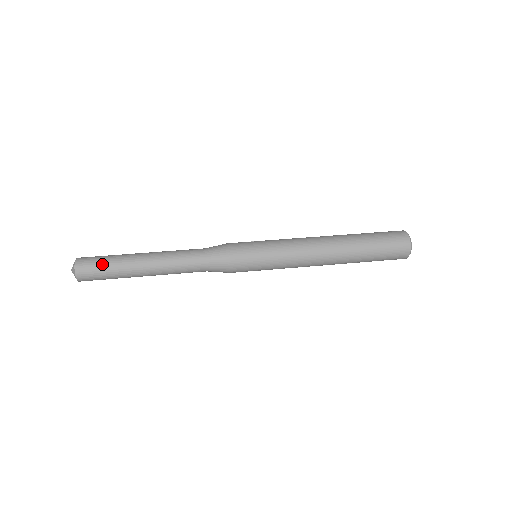
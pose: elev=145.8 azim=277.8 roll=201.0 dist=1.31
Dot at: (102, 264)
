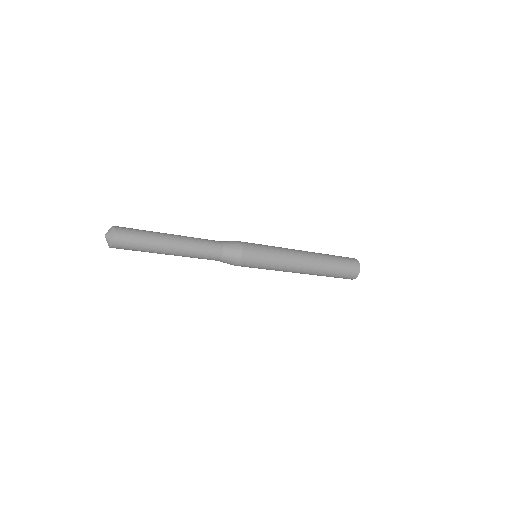
Dot at: (137, 229)
